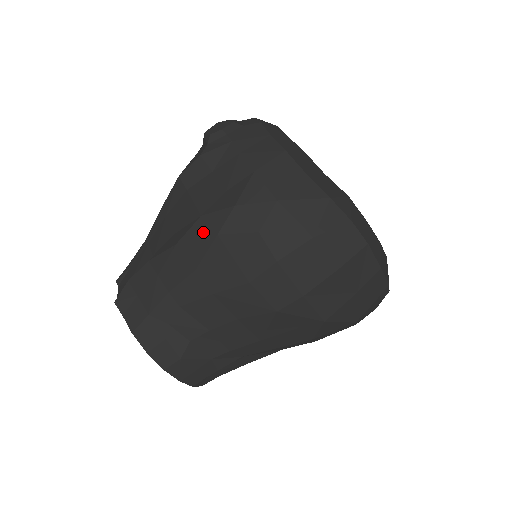
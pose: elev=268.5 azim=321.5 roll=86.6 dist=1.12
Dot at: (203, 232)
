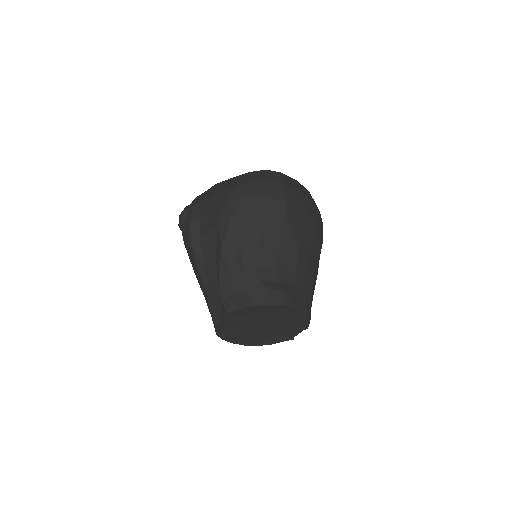
Dot at: (226, 226)
